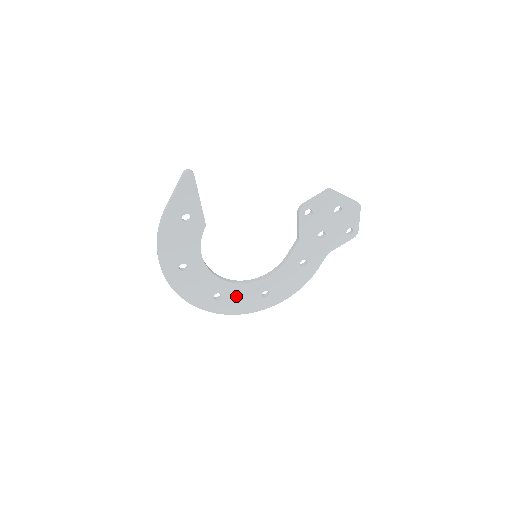
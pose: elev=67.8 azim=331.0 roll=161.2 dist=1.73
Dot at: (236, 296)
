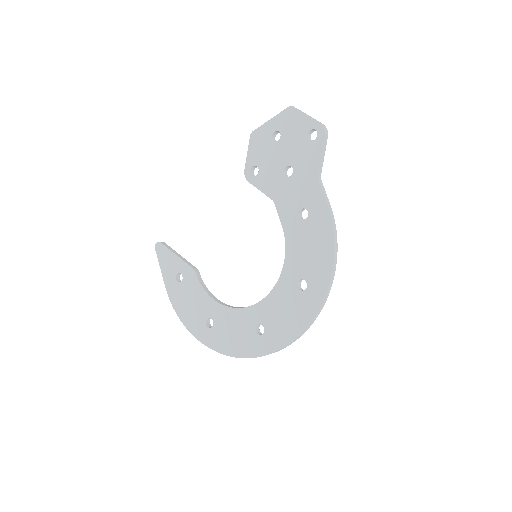
Dot at: (276, 314)
